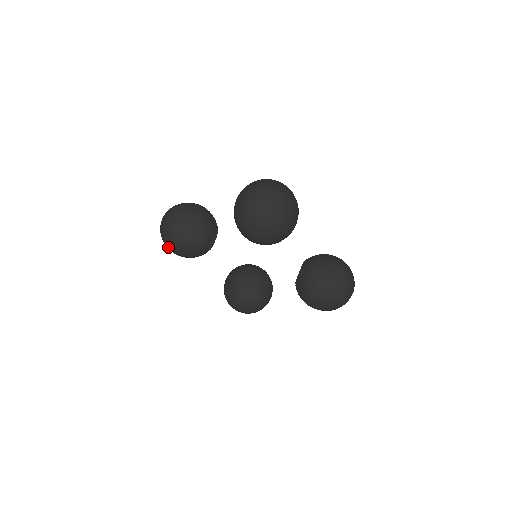
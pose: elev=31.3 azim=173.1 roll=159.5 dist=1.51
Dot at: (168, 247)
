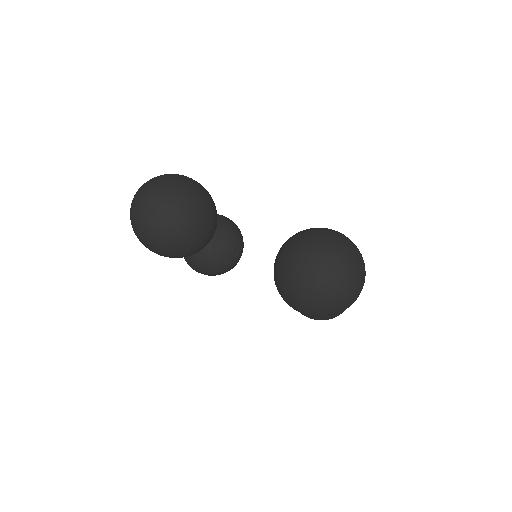
Dot at: occluded
